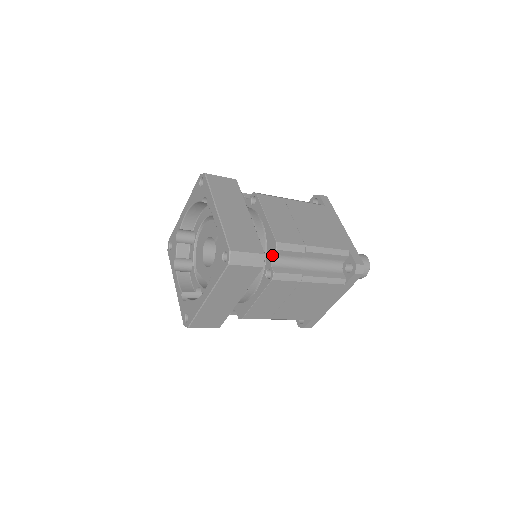
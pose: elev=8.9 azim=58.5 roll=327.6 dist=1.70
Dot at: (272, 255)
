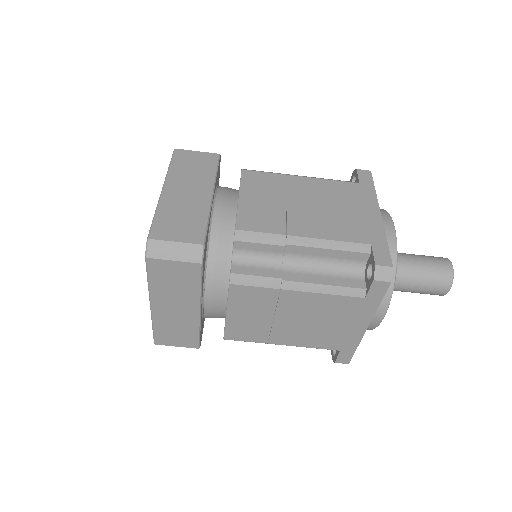
Dot at: occluded
